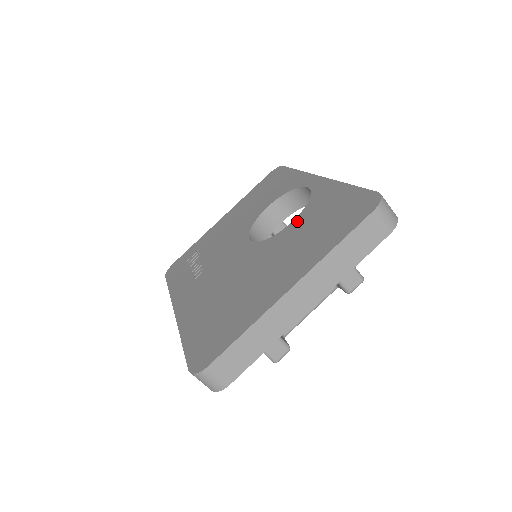
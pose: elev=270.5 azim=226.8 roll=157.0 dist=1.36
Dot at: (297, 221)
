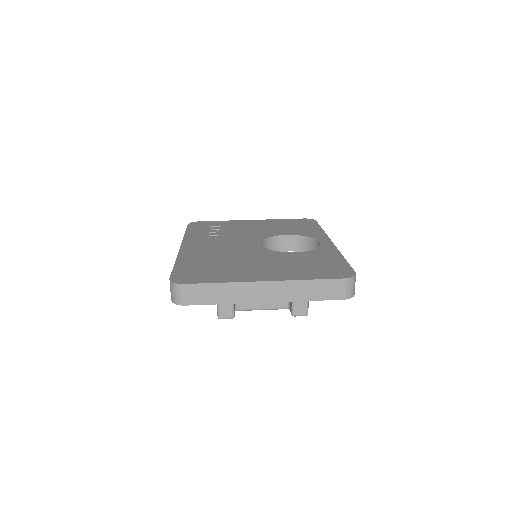
Dot at: (298, 254)
